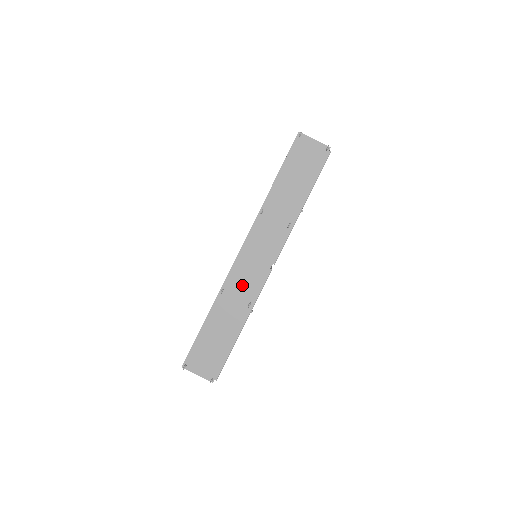
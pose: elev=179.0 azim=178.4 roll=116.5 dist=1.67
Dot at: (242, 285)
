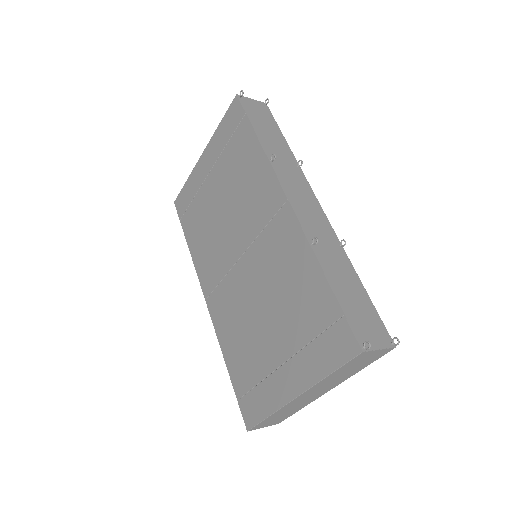
Dot at: (319, 231)
